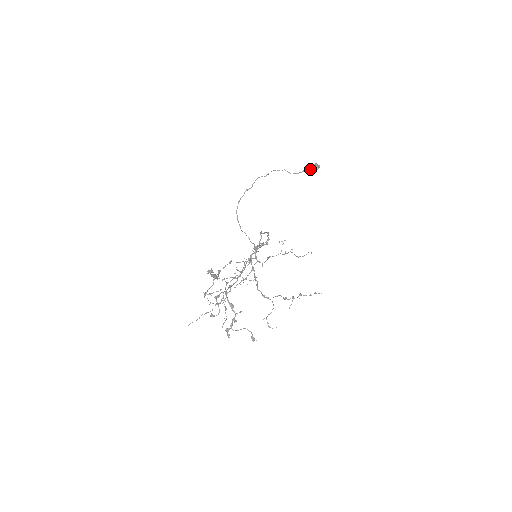
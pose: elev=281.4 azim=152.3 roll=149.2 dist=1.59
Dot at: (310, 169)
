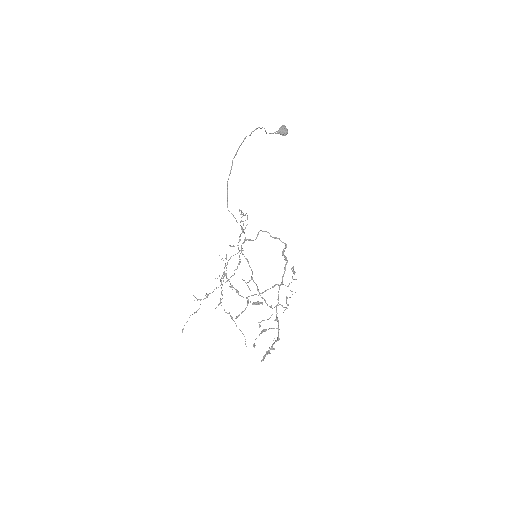
Dot at: (282, 134)
